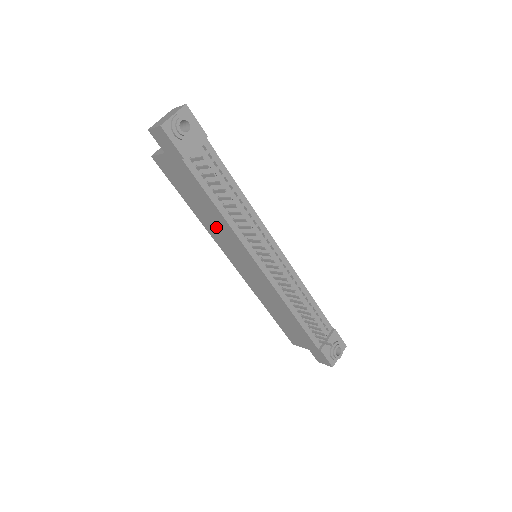
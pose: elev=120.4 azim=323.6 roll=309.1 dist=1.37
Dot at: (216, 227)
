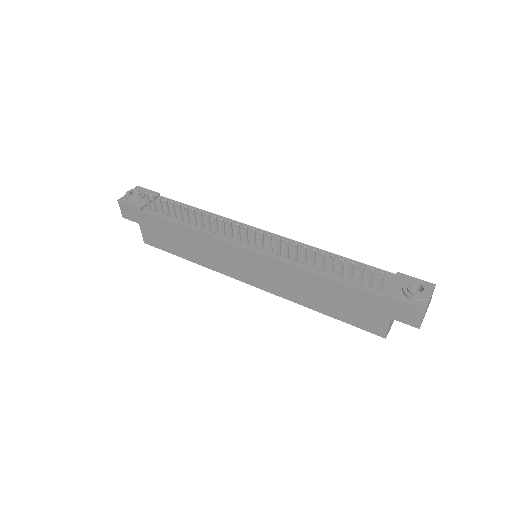
Dot at: (204, 252)
